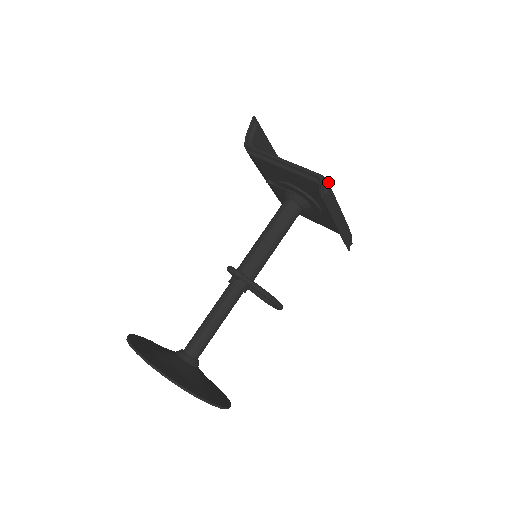
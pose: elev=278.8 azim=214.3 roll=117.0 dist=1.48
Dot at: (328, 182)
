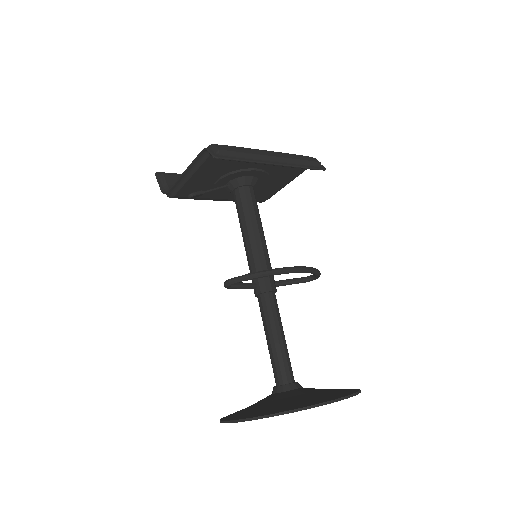
Dot at: (218, 145)
